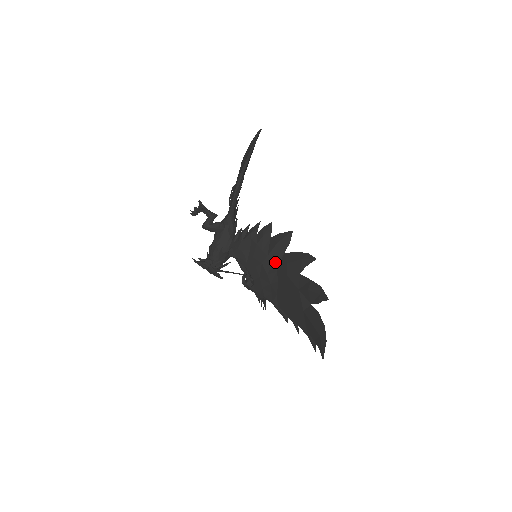
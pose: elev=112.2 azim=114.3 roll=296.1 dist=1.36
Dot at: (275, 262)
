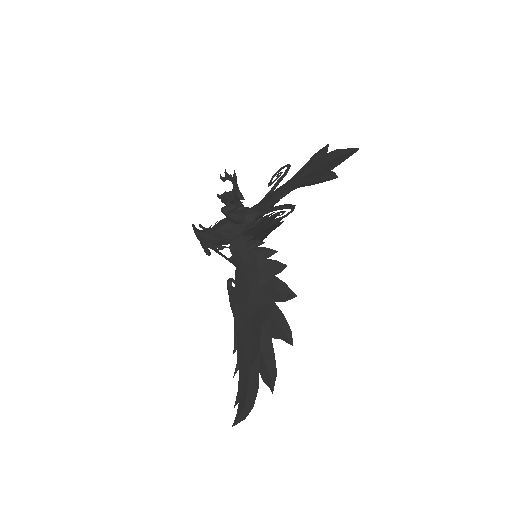
Dot at: (262, 299)
